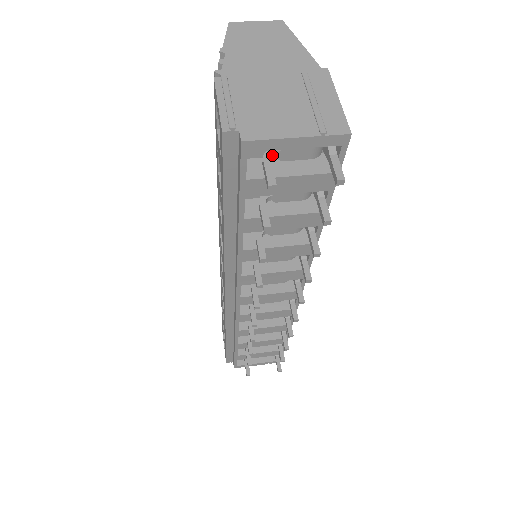
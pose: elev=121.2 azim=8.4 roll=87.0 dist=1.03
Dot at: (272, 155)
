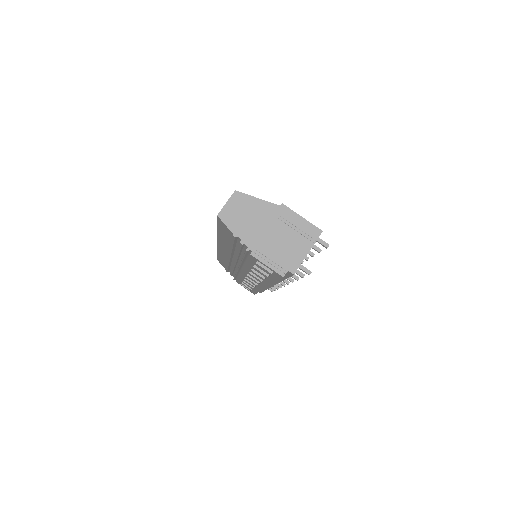
Dot at: occluded
